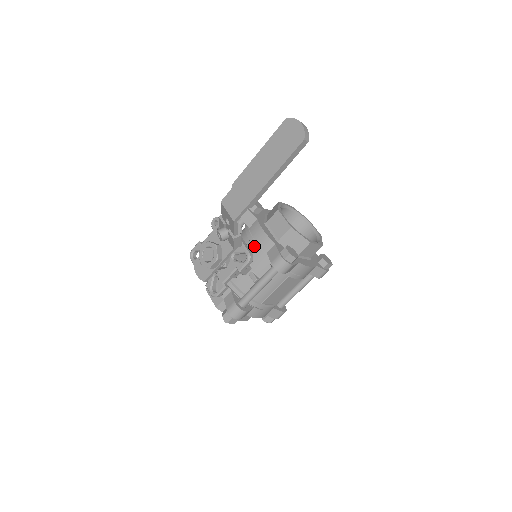
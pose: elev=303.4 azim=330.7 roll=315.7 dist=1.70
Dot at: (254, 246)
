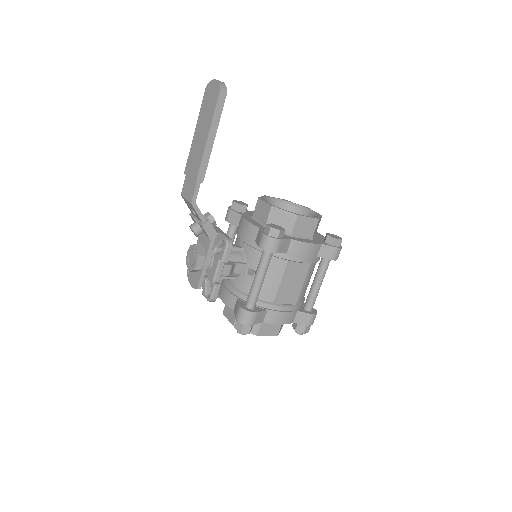
Dot at: (243, 240)
